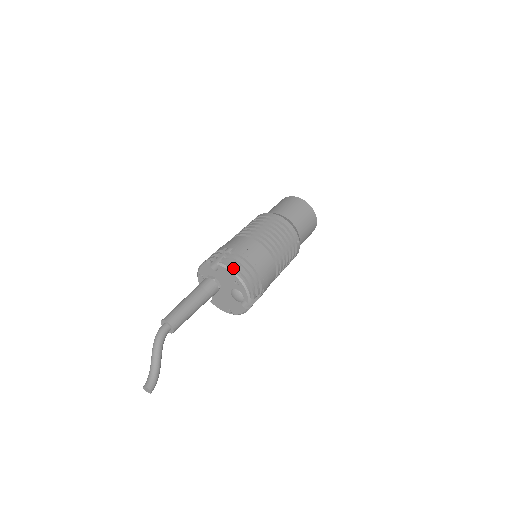
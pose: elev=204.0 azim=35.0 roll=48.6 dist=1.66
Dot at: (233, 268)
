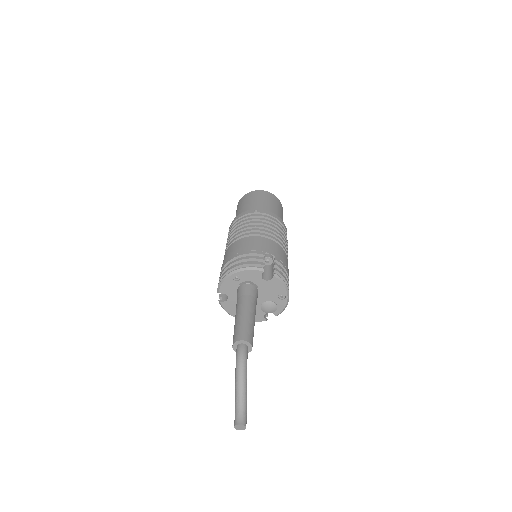
Dot at: occluded
